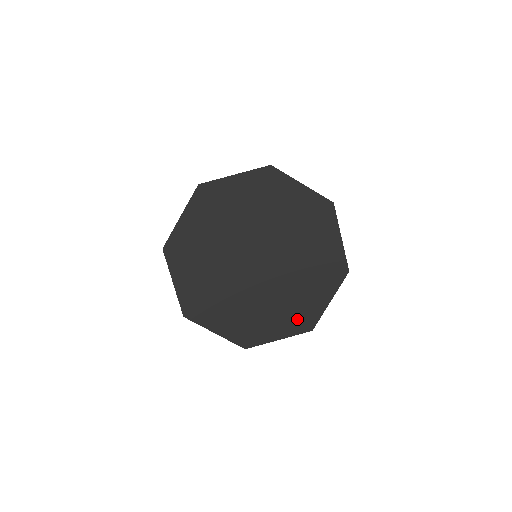
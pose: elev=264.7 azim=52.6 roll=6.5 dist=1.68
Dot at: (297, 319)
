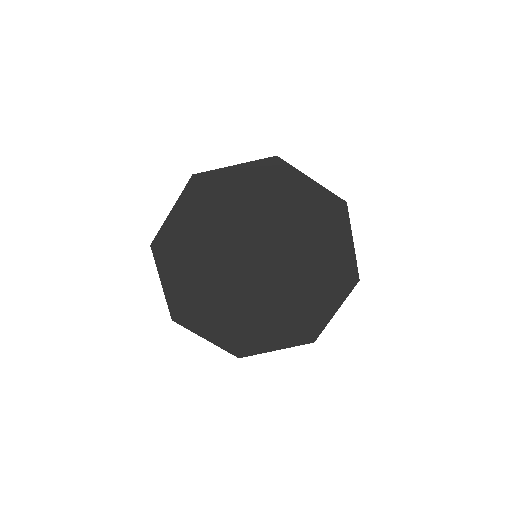
Dot at: (237, 338)
